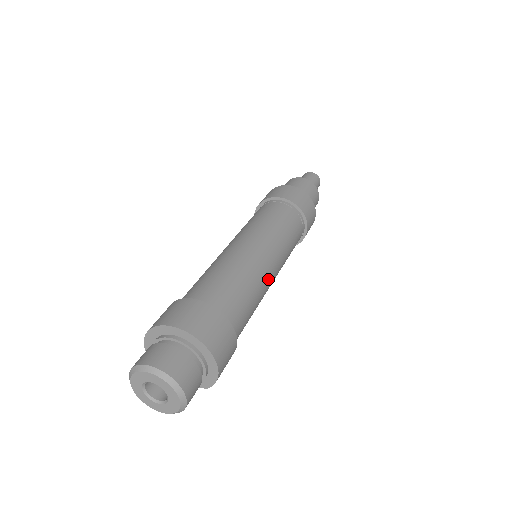
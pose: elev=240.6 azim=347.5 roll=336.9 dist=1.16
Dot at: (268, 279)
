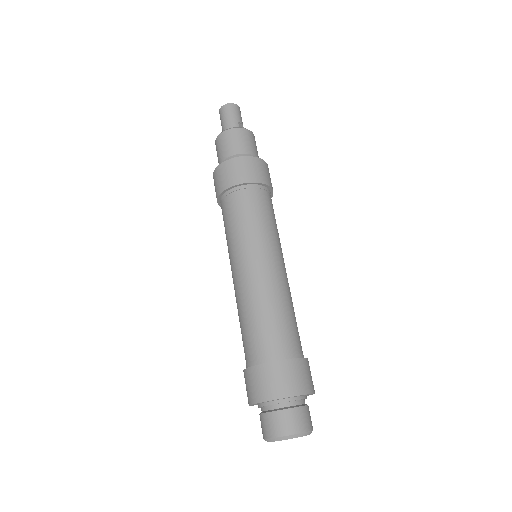
Dot at: (285, 281)
